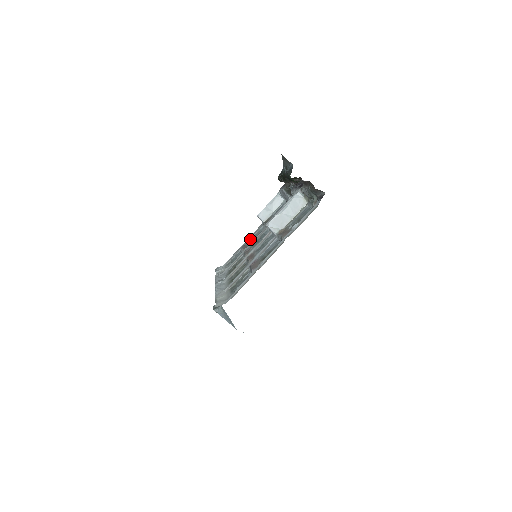
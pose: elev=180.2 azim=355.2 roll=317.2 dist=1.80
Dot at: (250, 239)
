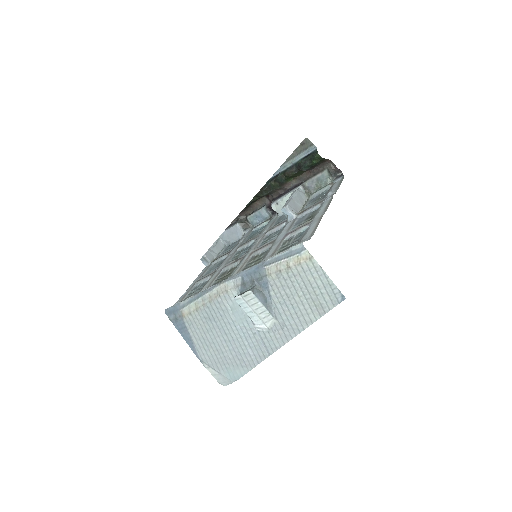
Dot at: (203, 276)
